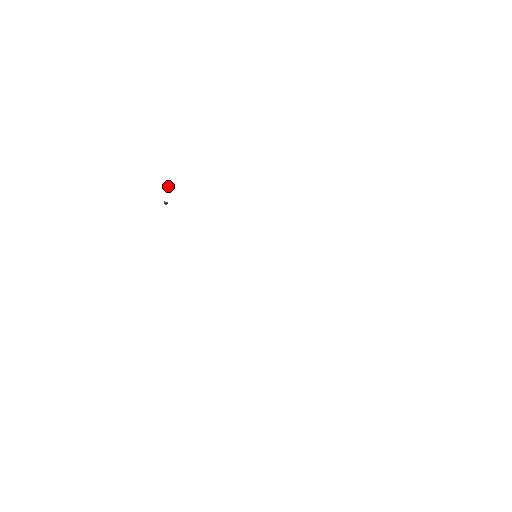
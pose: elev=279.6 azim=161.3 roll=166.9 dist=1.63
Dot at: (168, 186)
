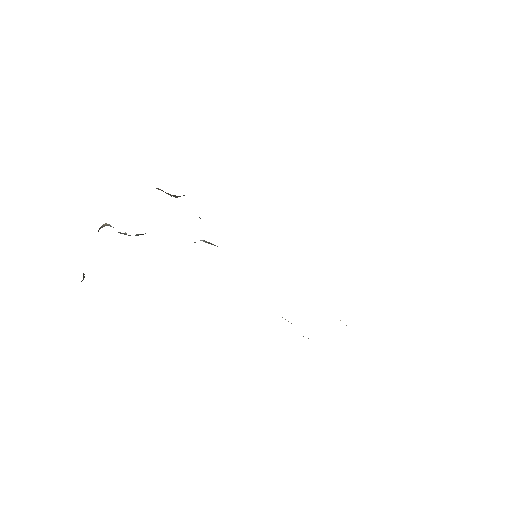
Dot at: (105, 225)
